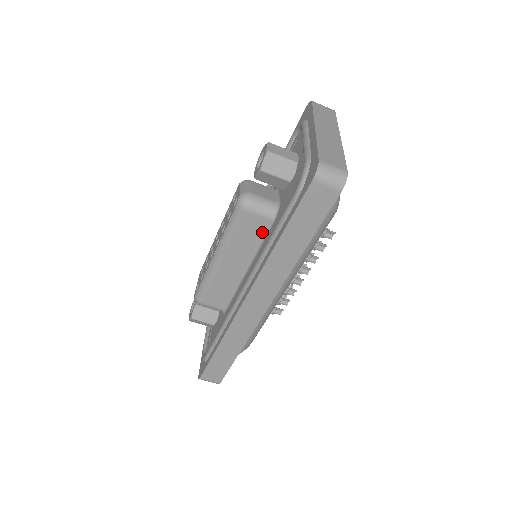
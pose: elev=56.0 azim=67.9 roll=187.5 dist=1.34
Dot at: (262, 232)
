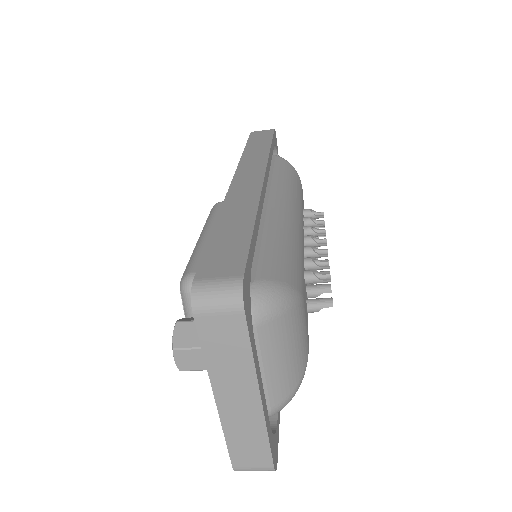
Dot at: occluded
